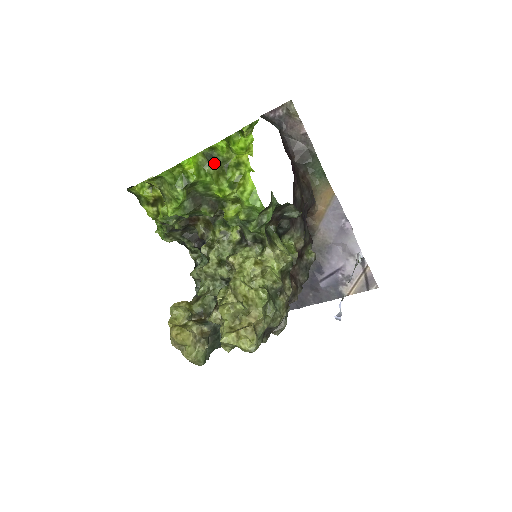
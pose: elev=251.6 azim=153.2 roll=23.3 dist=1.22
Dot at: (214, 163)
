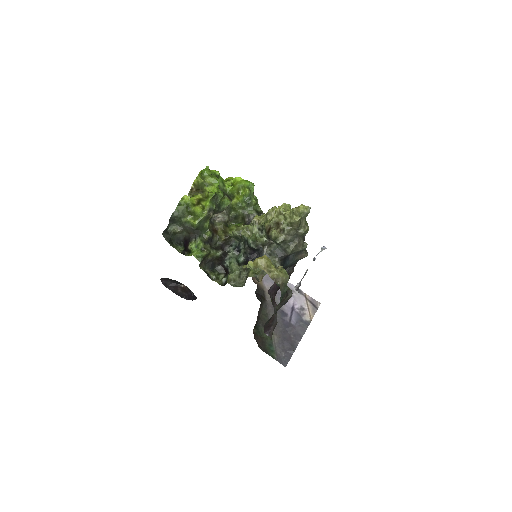
Dot at: occluded
